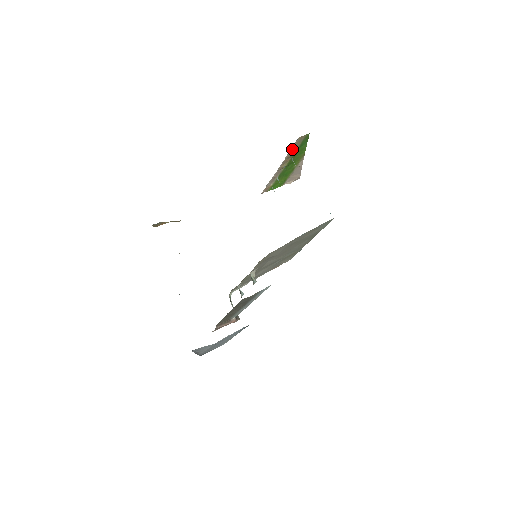
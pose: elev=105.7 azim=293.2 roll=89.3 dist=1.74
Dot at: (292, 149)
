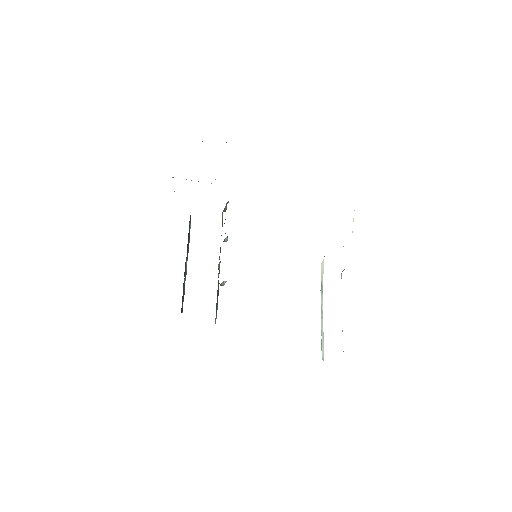
Dot at: occluded
